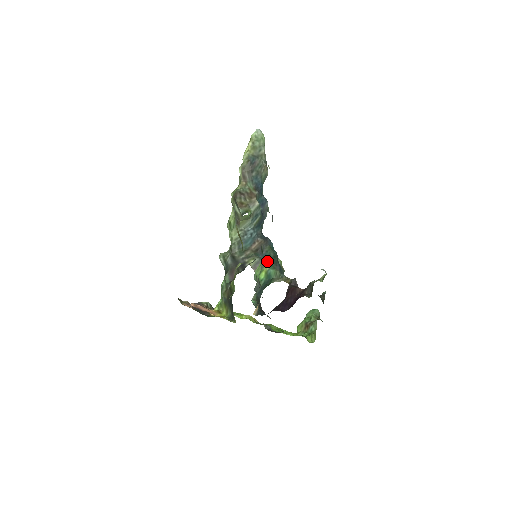
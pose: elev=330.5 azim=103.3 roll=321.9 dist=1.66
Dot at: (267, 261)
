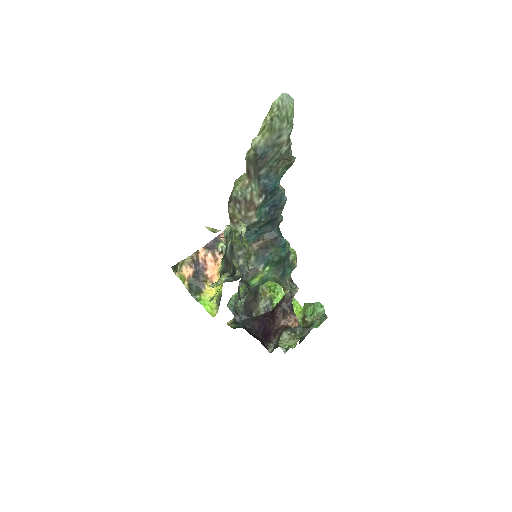
Dot at: (267, 265)
